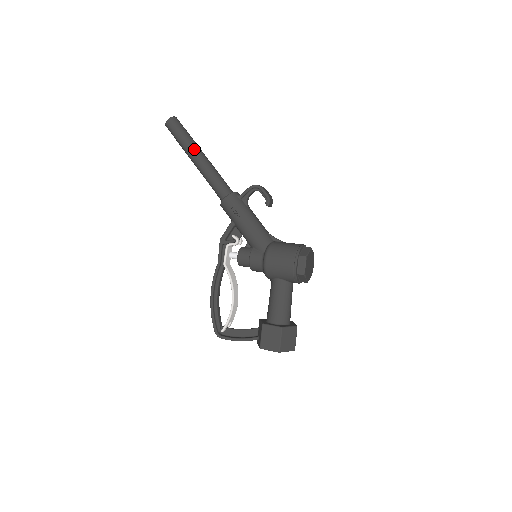
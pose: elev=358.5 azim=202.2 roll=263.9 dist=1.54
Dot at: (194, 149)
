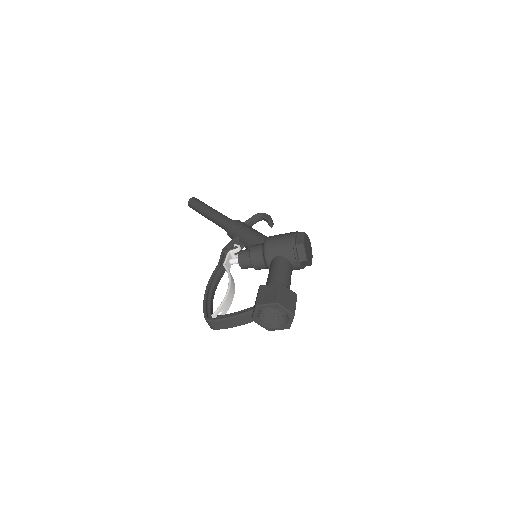
Dot at: (209, 207)
